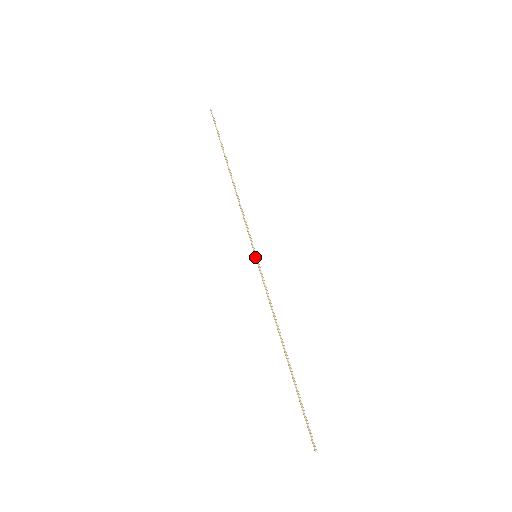
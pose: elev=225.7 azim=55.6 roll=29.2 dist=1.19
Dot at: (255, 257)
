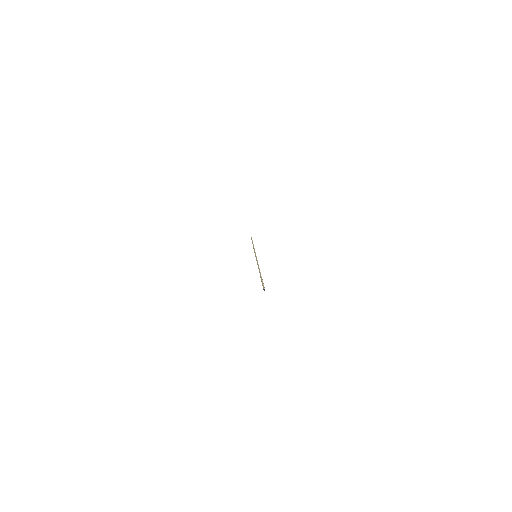
Dot at: (255, 256)
